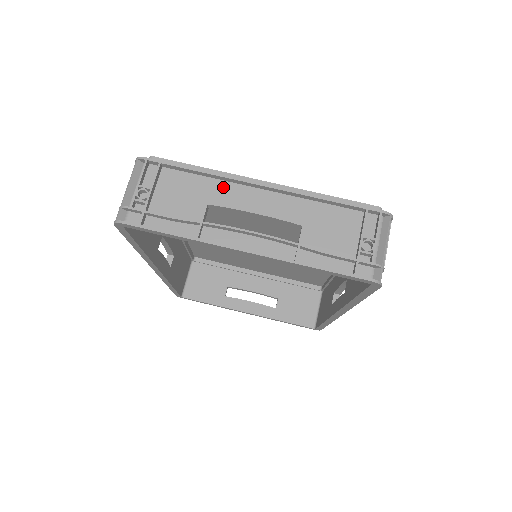
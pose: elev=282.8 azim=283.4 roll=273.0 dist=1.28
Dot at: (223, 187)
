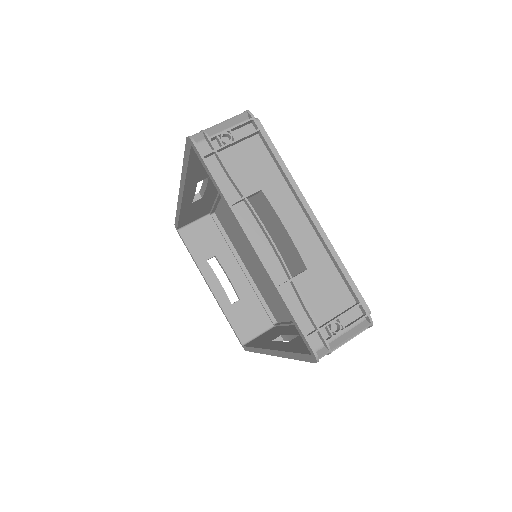
Dot at: (283, 189)
